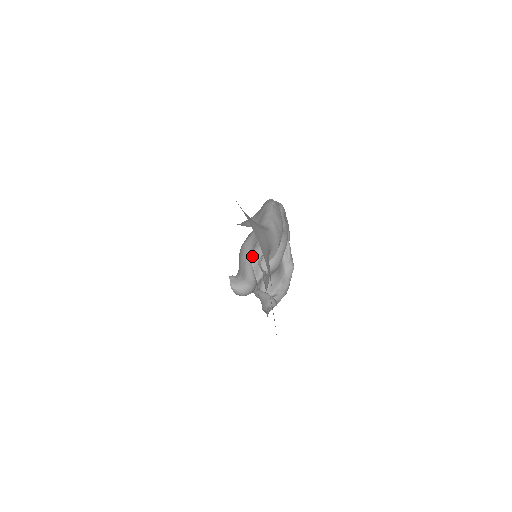
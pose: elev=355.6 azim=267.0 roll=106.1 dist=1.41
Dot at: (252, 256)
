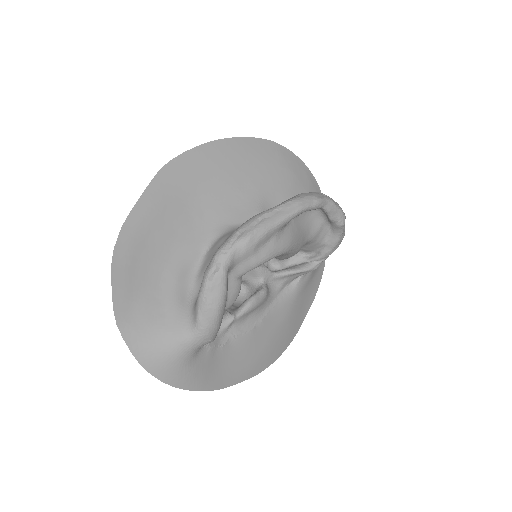
Dot at: occluded
